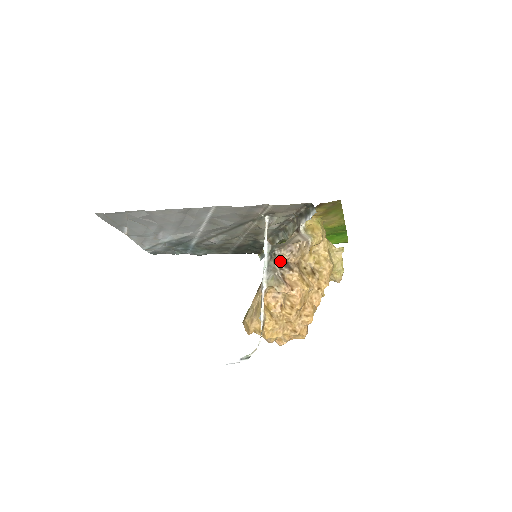
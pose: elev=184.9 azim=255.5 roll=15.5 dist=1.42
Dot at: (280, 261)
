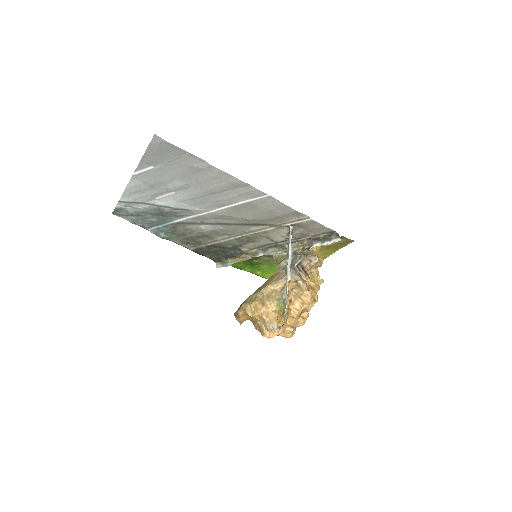
Dot at: (300, 265)
